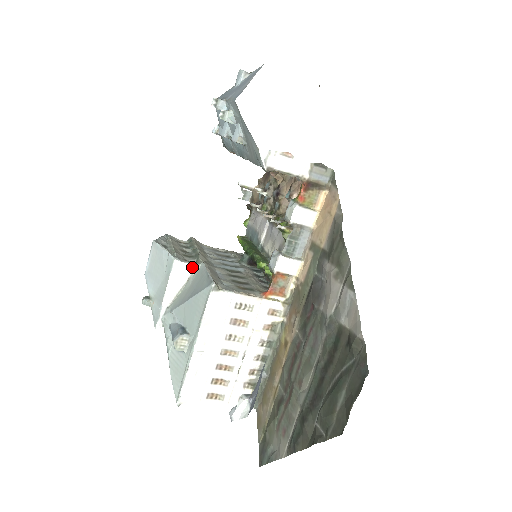
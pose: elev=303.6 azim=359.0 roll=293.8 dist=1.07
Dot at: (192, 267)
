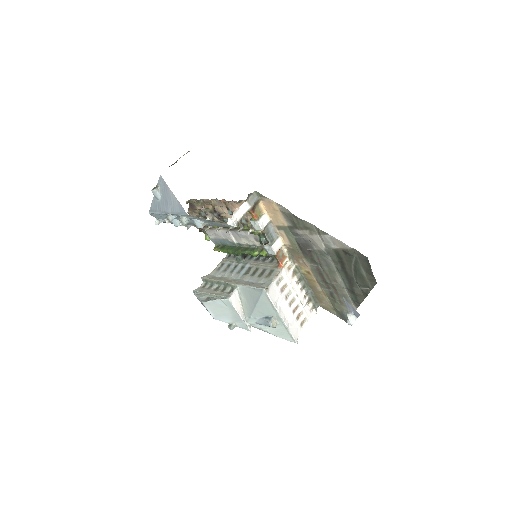
Dot at: (236, 292)
